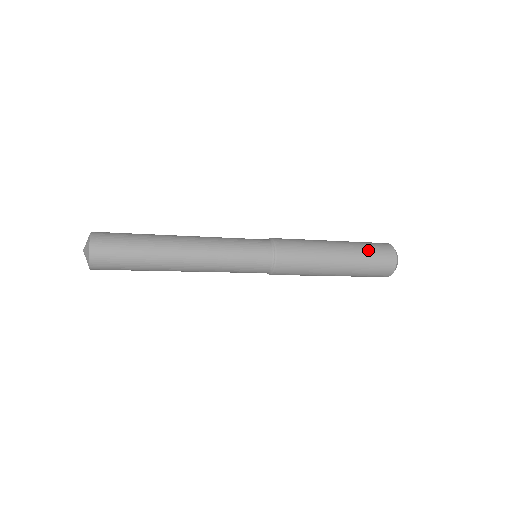
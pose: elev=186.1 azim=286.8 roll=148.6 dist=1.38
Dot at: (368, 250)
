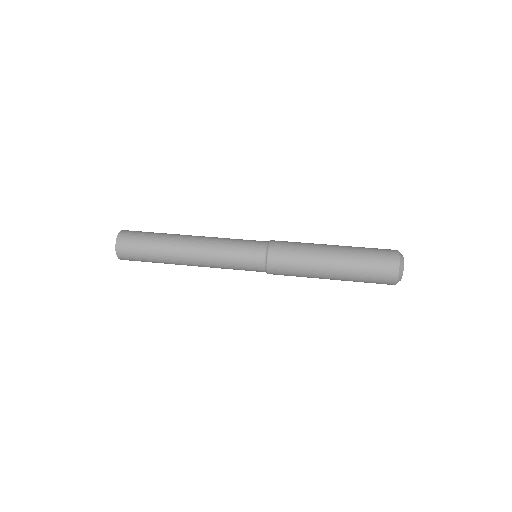
Dot at: (365, 276)
